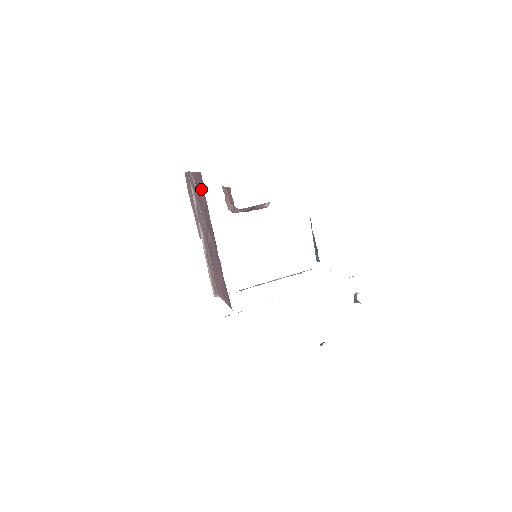
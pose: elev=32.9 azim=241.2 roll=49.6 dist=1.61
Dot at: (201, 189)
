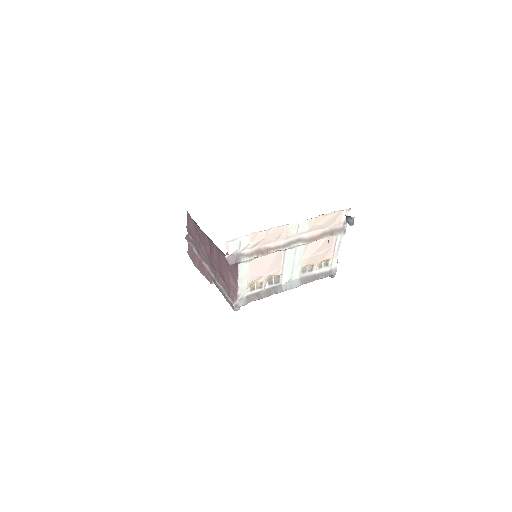
Dot at: (192, 225)
